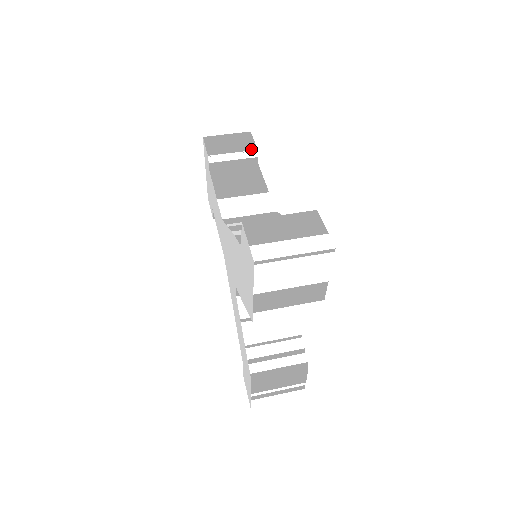
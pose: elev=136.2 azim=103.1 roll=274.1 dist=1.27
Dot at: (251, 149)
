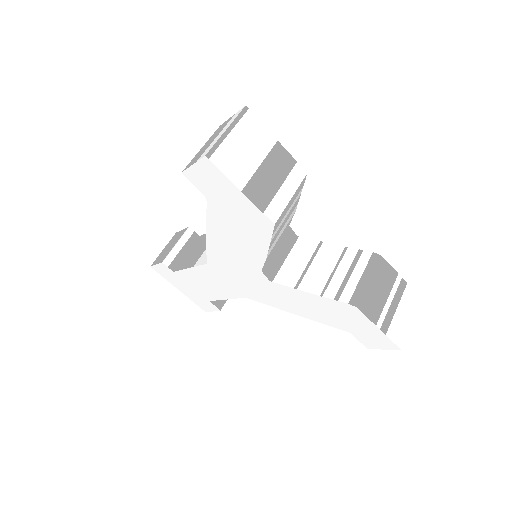
Dot at: (184, 232)
